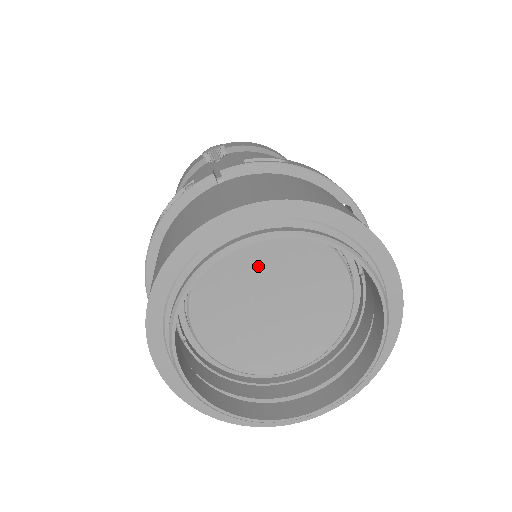
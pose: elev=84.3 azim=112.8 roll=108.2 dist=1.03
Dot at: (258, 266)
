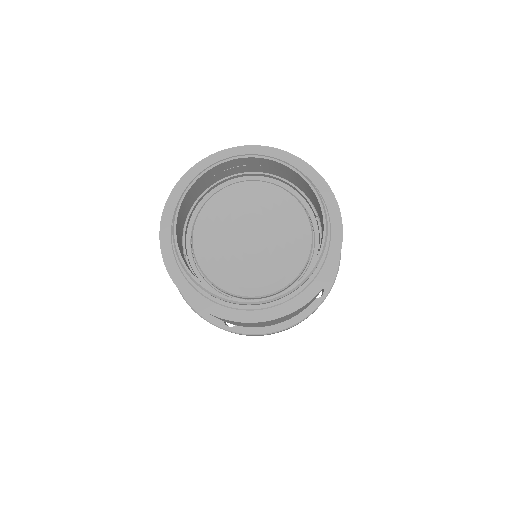
Dot at: (244, 207)
